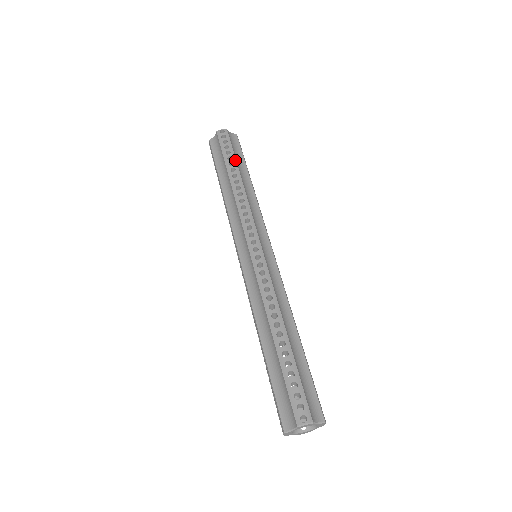
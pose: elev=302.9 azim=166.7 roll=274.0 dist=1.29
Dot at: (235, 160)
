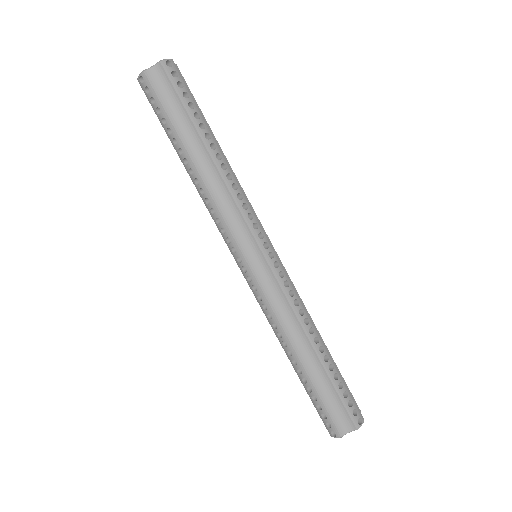
Dot at: (175, 133)
